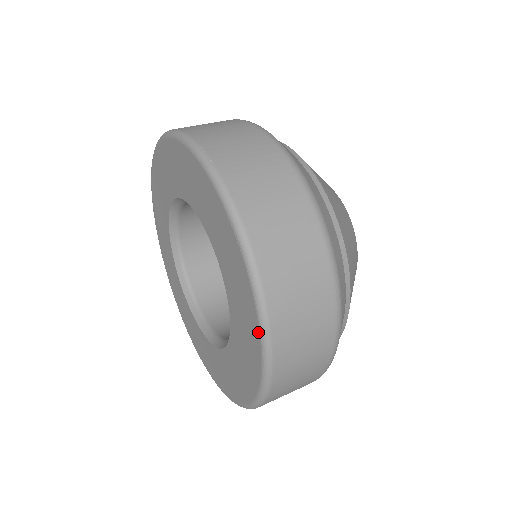
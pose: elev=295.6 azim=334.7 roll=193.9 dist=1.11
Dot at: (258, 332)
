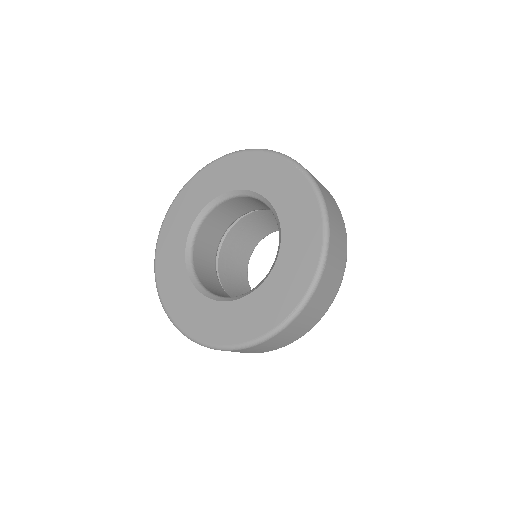
Dot at: (240, 342)
